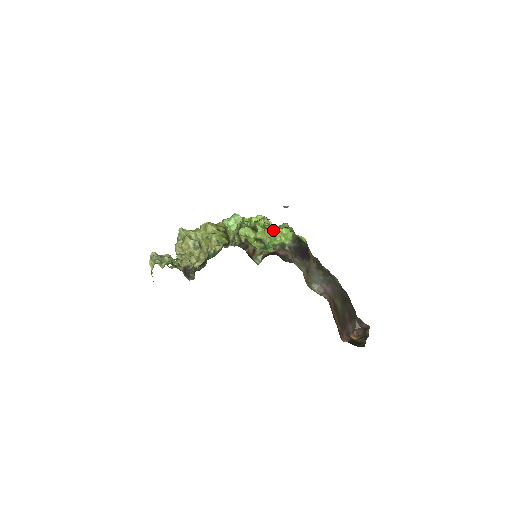
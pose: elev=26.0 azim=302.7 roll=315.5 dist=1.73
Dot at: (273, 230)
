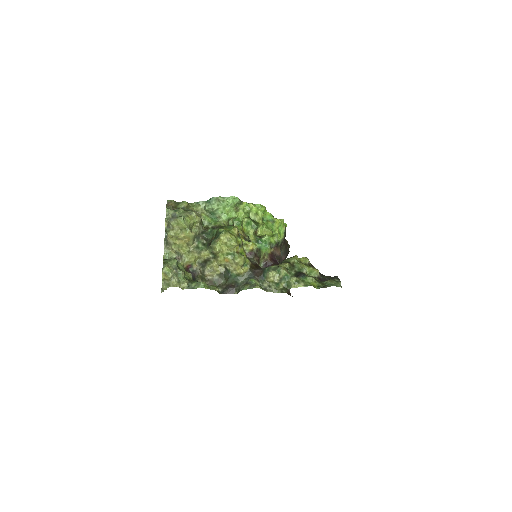
Dot at: (267, 219)
